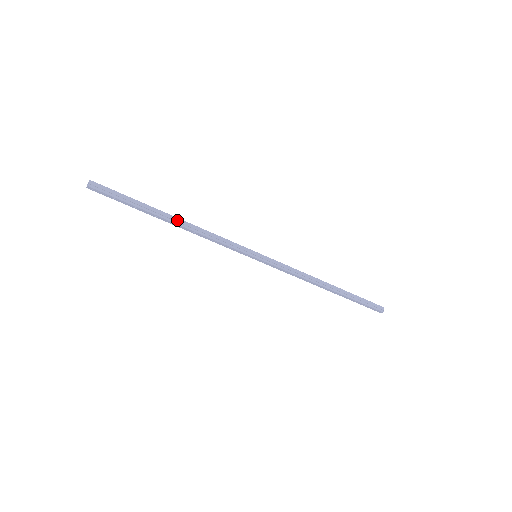
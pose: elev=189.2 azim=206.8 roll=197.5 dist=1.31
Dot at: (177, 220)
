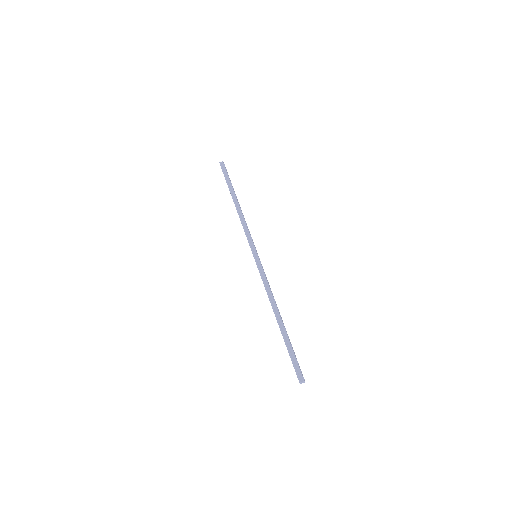
Dot at: (237, 203)
